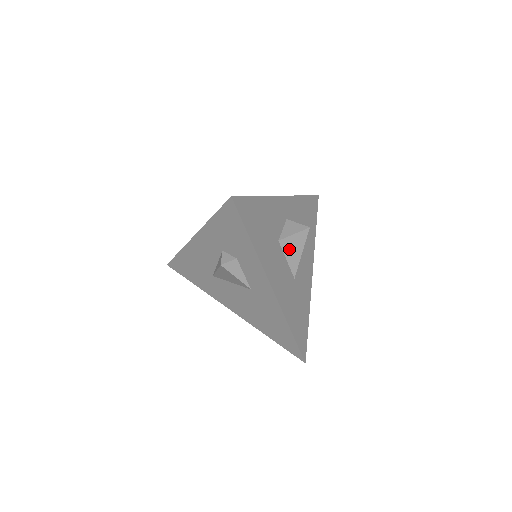
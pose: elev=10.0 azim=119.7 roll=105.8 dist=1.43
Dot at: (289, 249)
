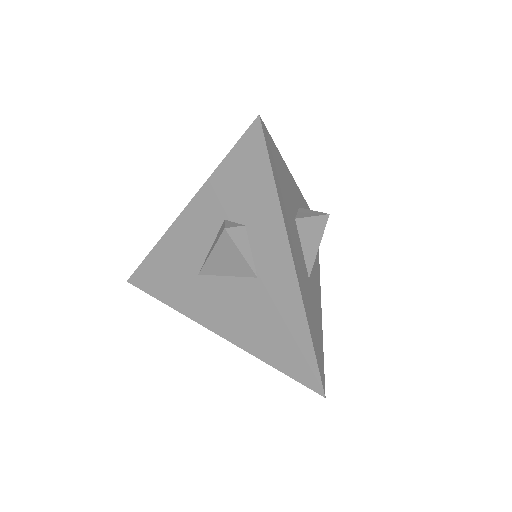
Dot at: (306, 235)
